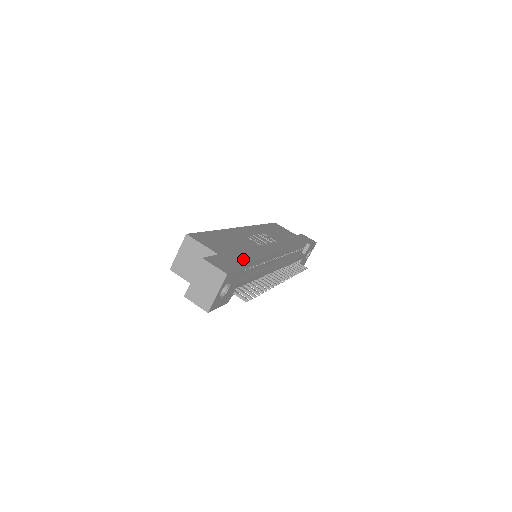
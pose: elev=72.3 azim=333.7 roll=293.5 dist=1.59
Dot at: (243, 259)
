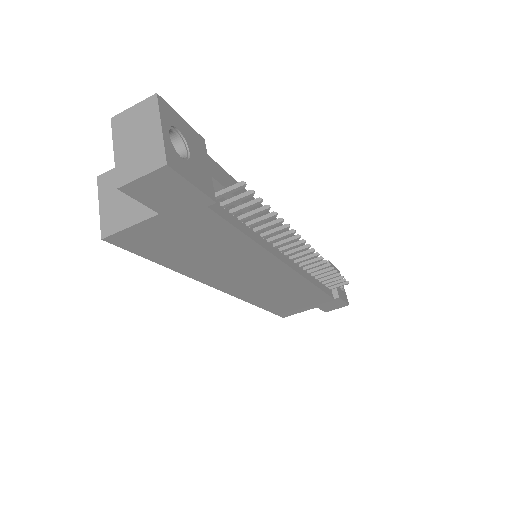
Dot at: occluded
